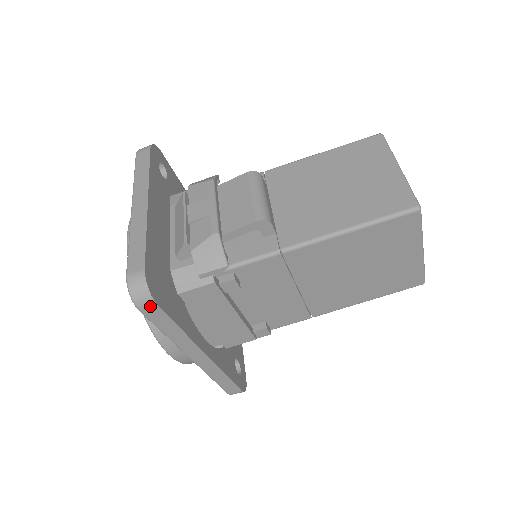
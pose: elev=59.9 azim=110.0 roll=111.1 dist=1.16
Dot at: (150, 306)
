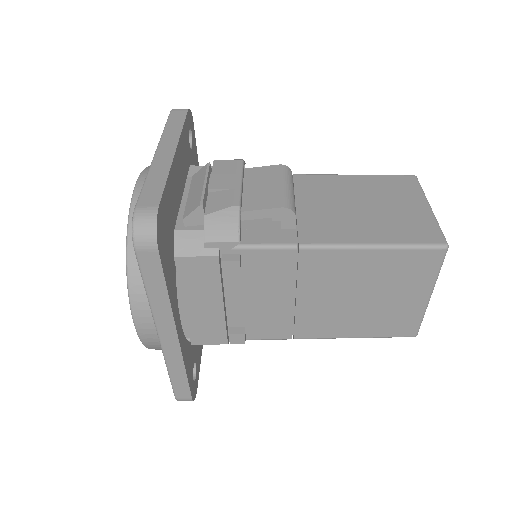
Dot at: (150, 249)
